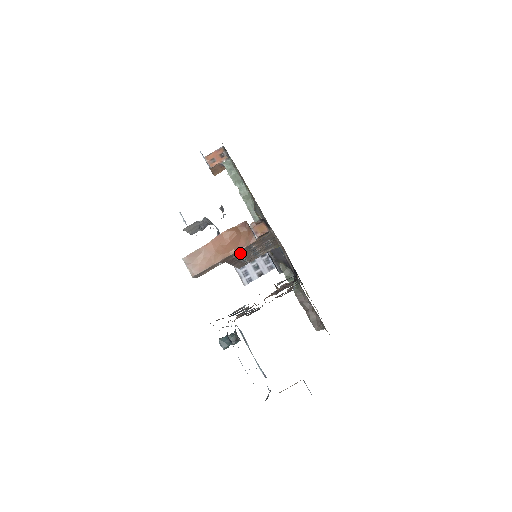
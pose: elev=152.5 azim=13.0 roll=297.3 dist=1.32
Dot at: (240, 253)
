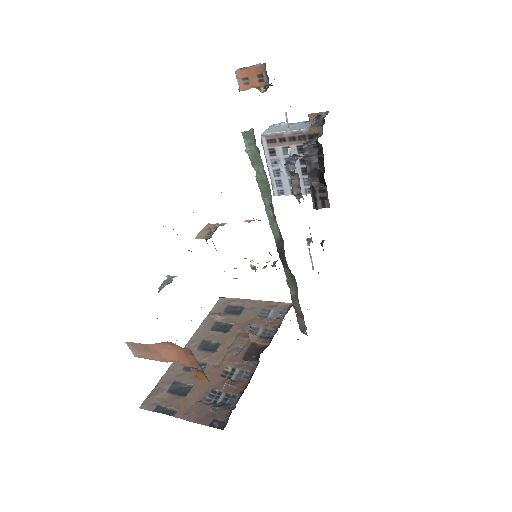
Dot at: occluded
